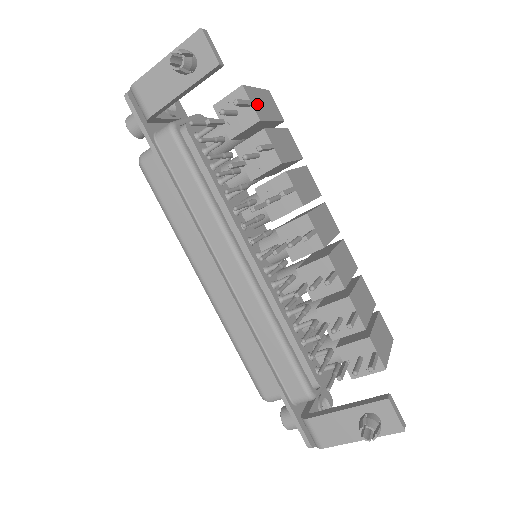
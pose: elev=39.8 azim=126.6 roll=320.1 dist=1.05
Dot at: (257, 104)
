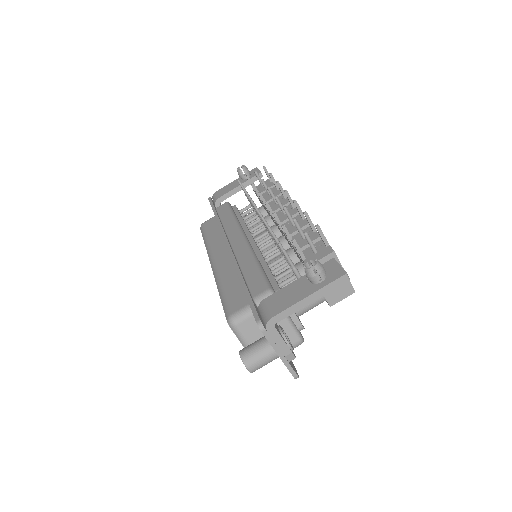
Dot at: occluded
